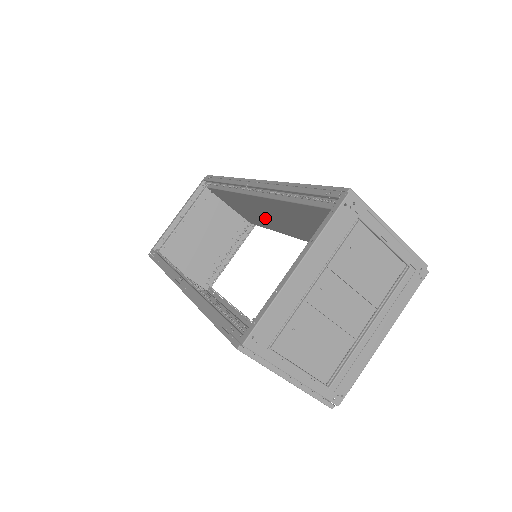
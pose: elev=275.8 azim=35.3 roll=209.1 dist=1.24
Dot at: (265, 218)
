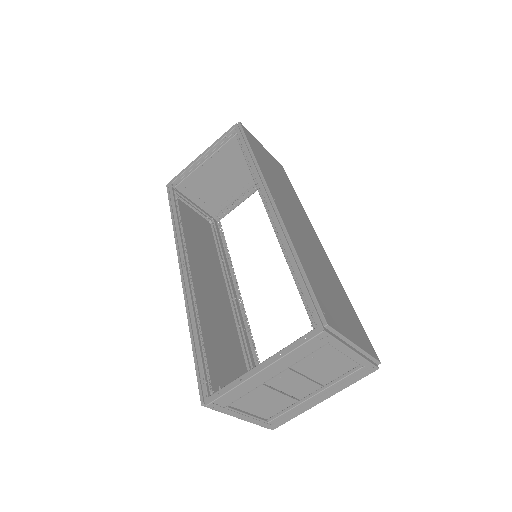
Dot at: occluded
